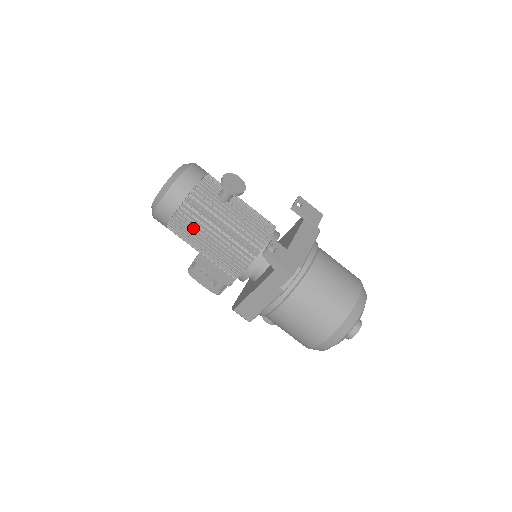
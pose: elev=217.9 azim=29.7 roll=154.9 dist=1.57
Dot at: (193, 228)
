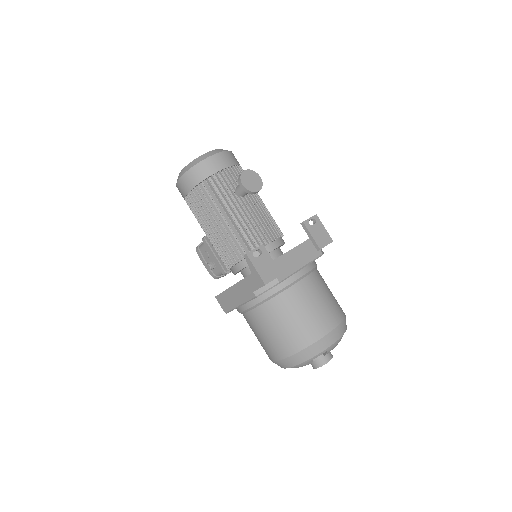
Dot at: (203, 209)
